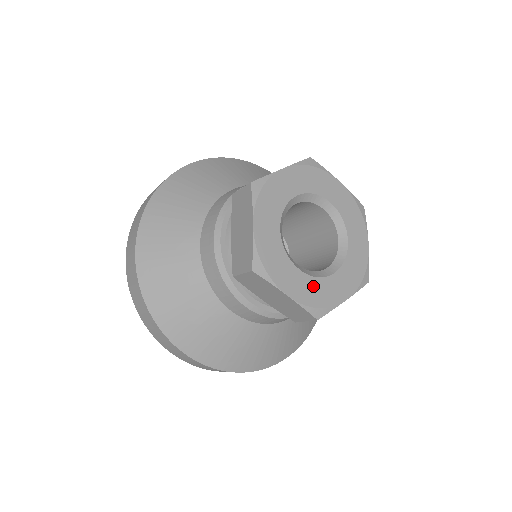
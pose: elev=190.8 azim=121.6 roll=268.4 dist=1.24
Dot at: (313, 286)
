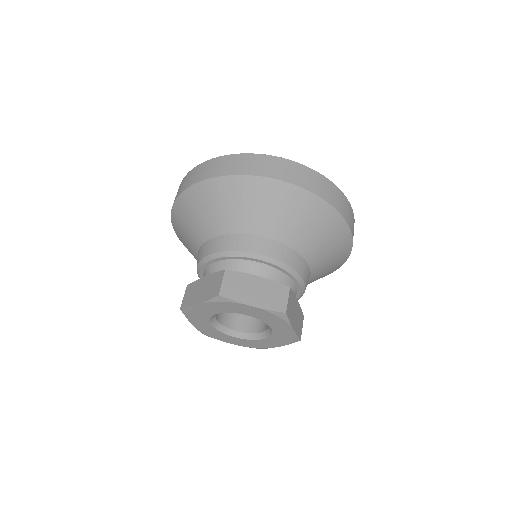
Dot at: (248, 342)
